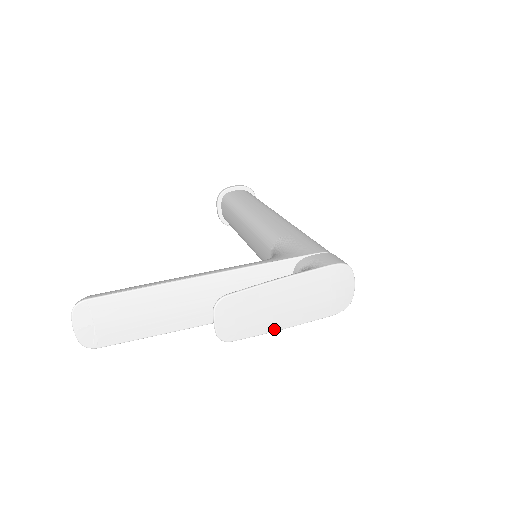
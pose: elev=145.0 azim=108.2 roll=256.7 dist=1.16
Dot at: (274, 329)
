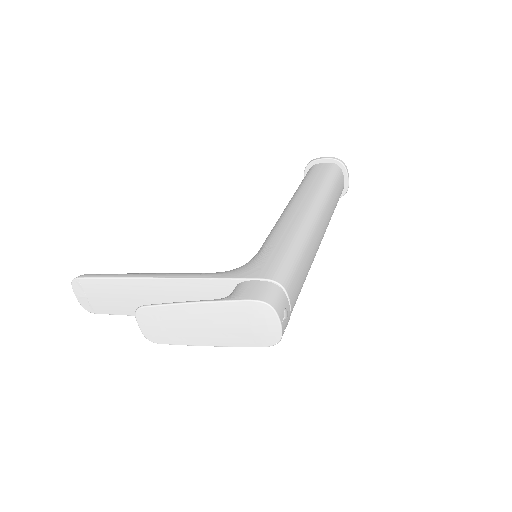
Dot at: (196, 344)
